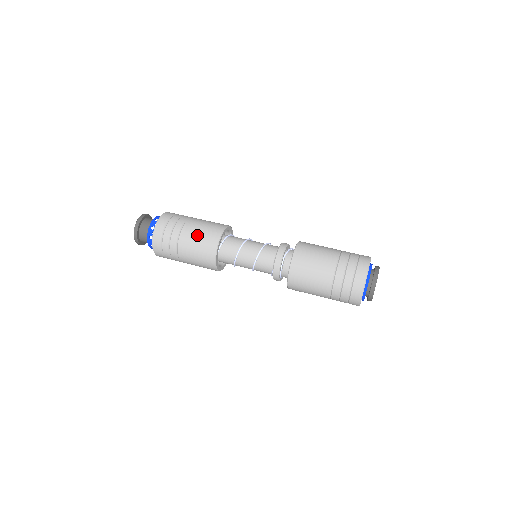
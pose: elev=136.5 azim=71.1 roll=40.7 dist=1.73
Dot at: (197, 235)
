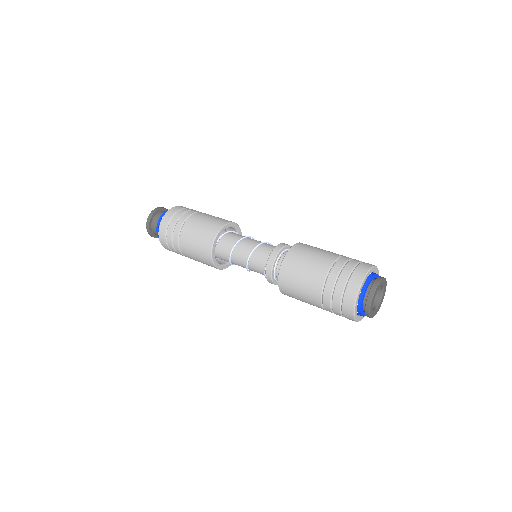
Dot at: (208, 217)
